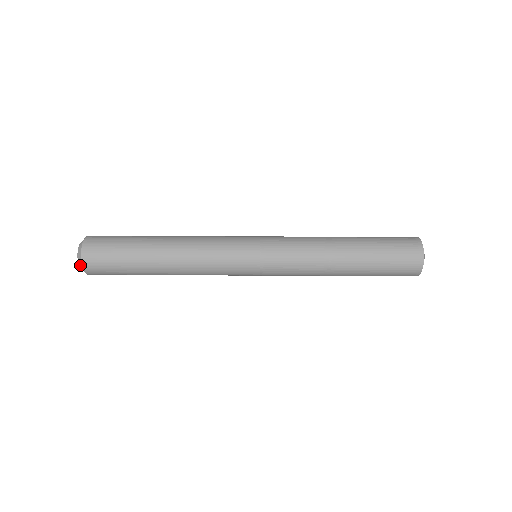
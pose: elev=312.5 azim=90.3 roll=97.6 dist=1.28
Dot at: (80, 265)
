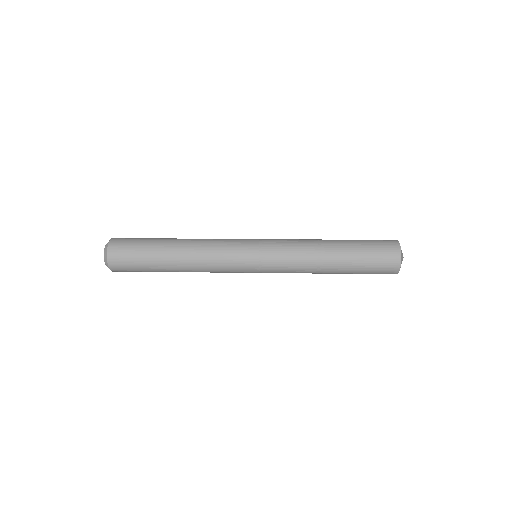
Dot at: (105, 258)
